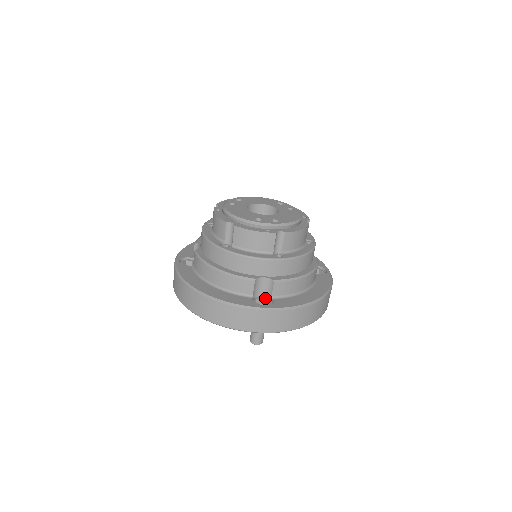
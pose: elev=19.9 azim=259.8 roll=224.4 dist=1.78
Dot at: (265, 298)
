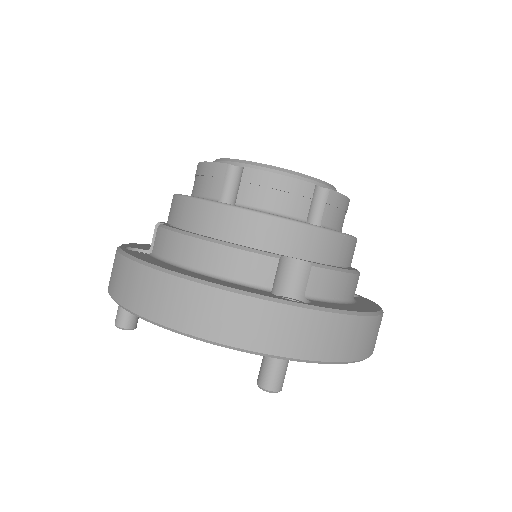
Dot at: (292, 298)
